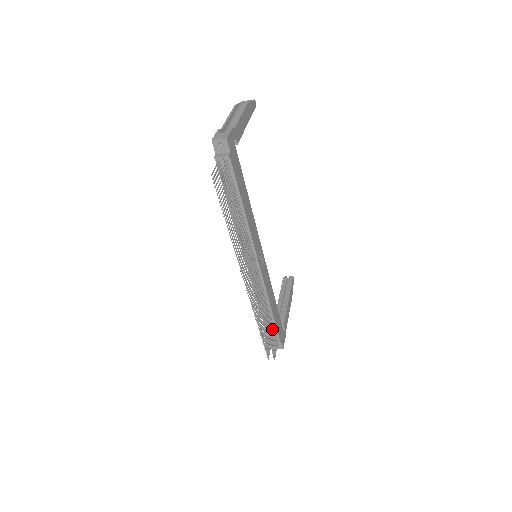
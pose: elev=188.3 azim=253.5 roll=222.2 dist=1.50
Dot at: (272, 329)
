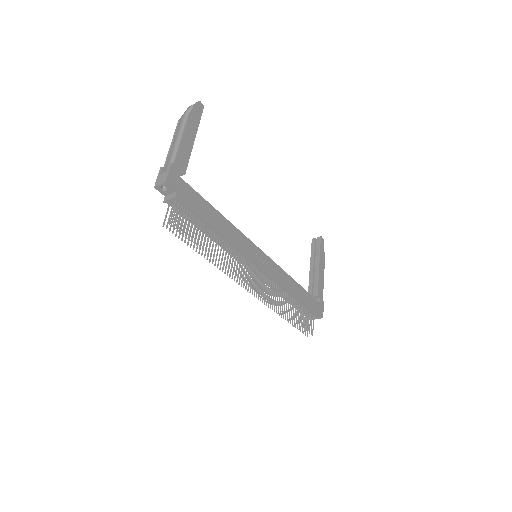
Dot at: occluded
